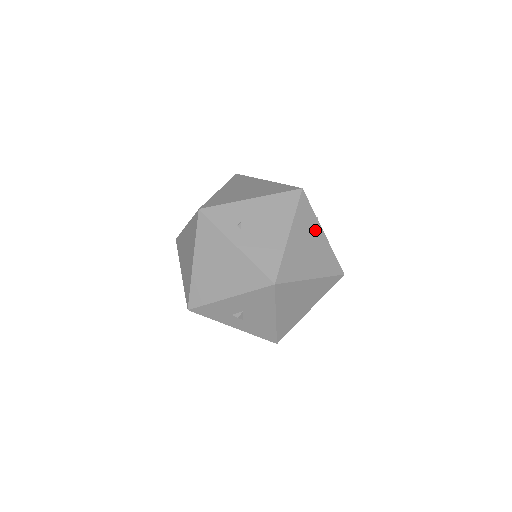
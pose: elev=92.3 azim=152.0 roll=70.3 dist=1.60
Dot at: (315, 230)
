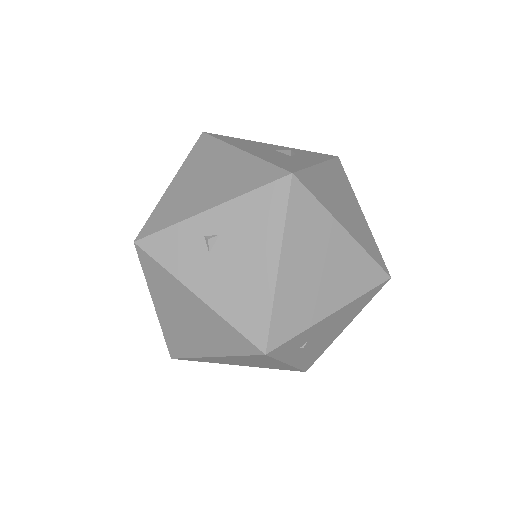
Dot at: occluded
